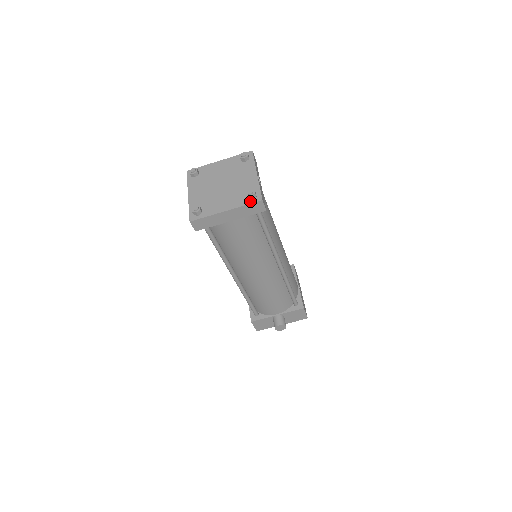
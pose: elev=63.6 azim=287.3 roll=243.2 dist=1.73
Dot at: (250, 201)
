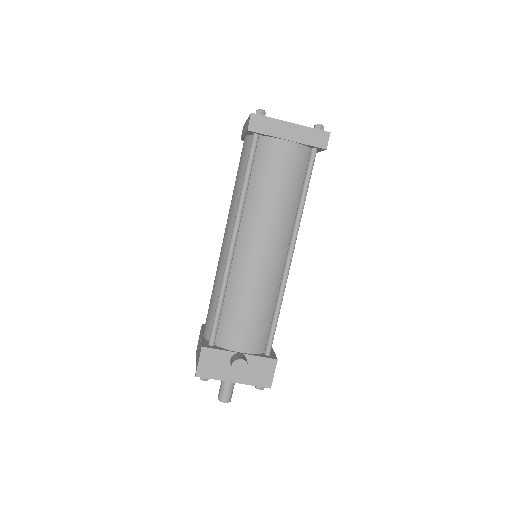
Dot at: (317, 129)
